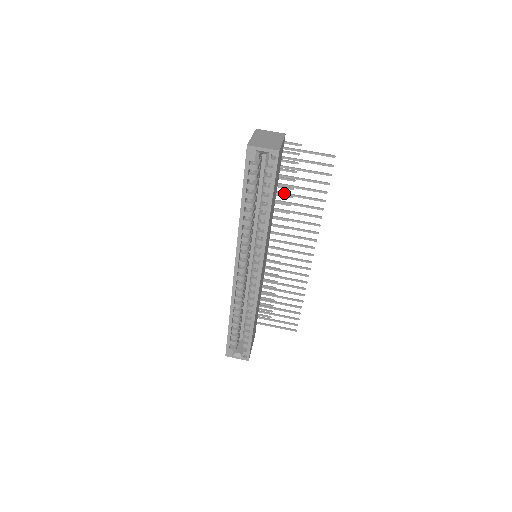
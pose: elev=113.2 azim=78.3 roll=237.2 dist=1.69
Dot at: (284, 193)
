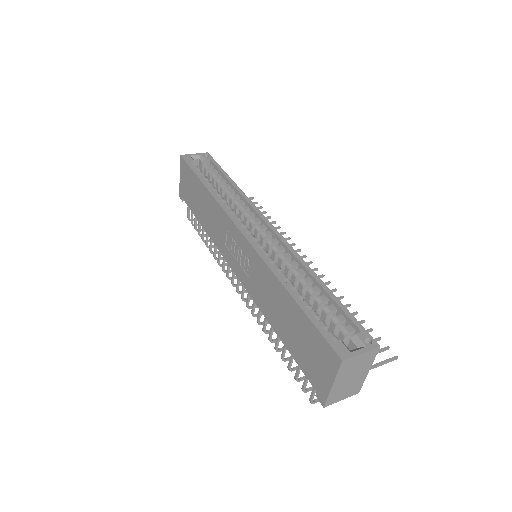
Dot at: occluded
